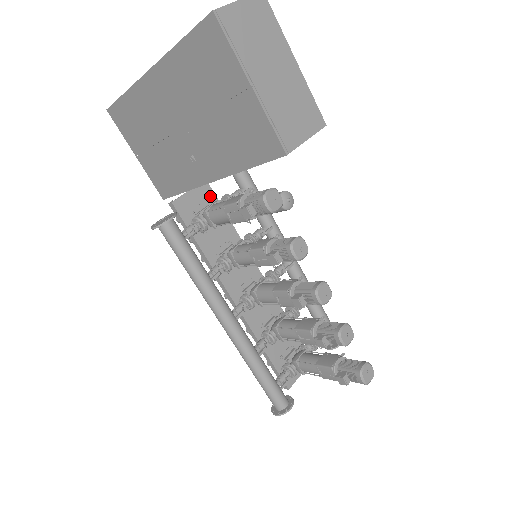
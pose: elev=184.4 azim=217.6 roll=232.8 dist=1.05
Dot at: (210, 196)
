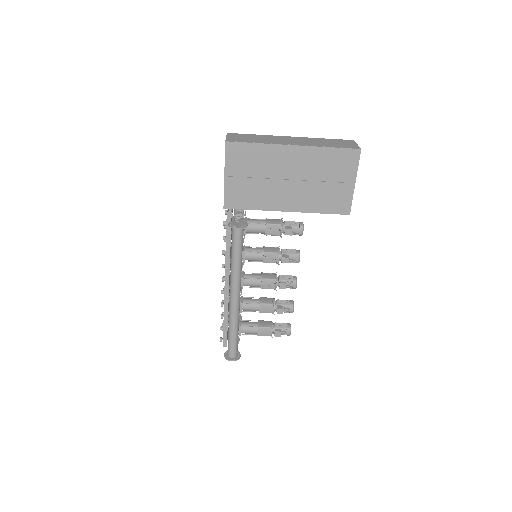
Dot at: (232, 212)
